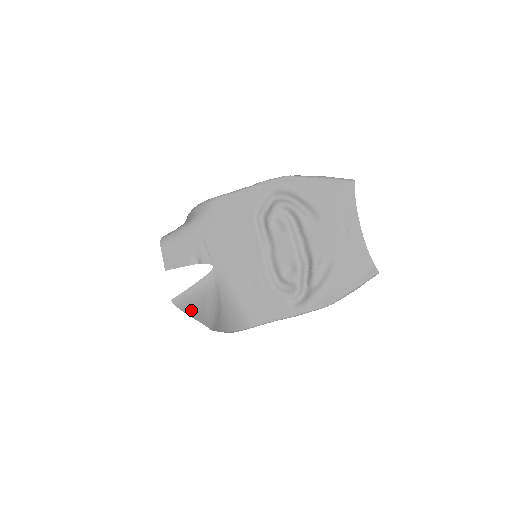
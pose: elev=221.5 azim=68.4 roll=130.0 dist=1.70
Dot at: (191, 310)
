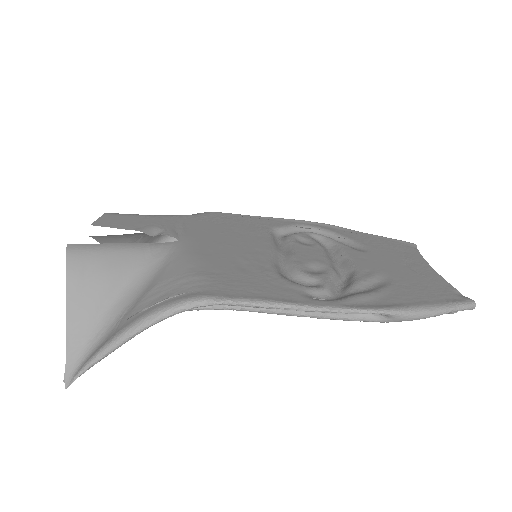
Dot at: (83, 283)
